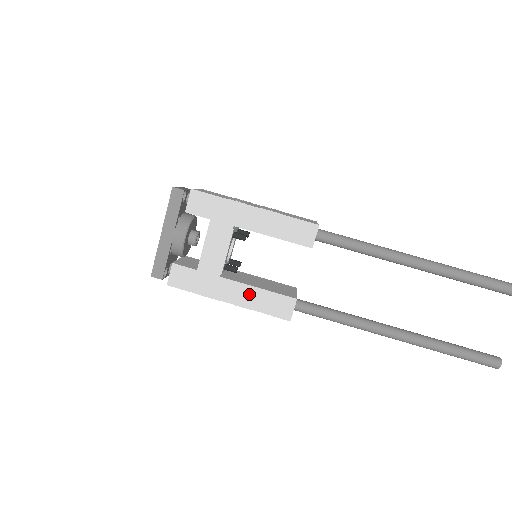
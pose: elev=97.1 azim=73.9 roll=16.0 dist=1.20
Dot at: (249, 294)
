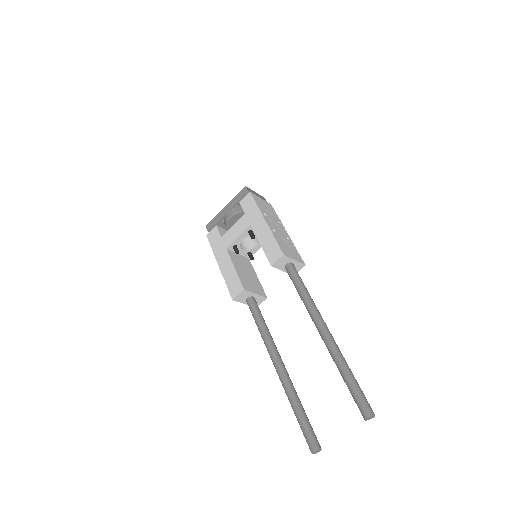
Dot at: (229, 268)
